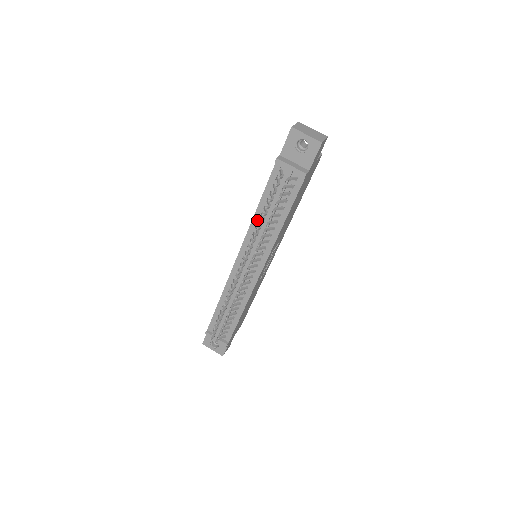
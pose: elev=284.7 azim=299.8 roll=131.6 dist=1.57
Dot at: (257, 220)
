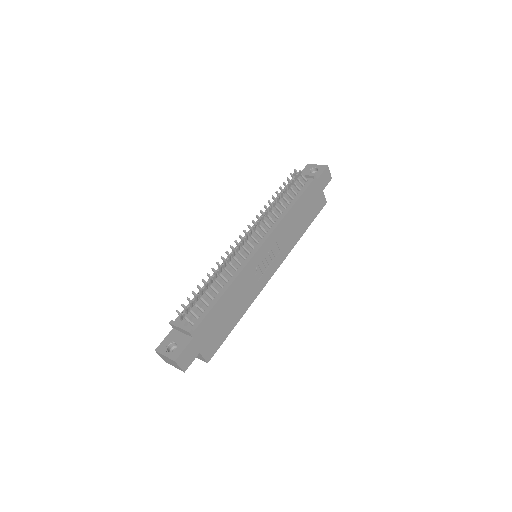
Dot at: (268, 211)
